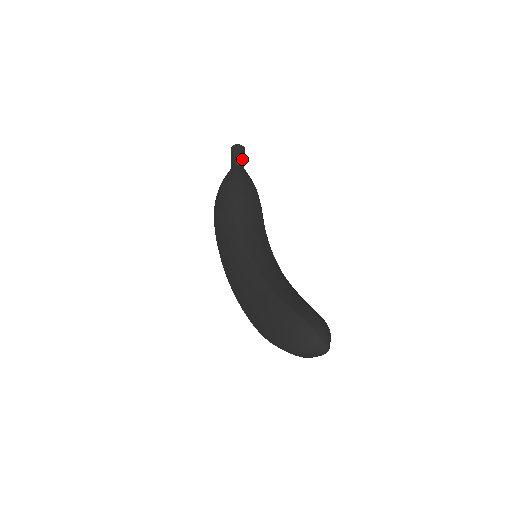
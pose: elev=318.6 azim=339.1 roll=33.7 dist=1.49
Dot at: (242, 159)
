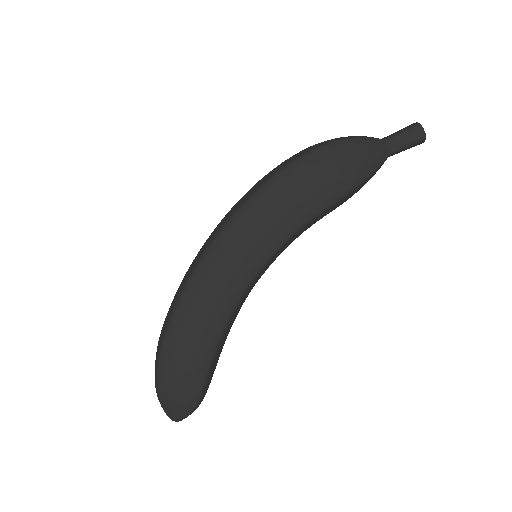
Dot at: occluded
